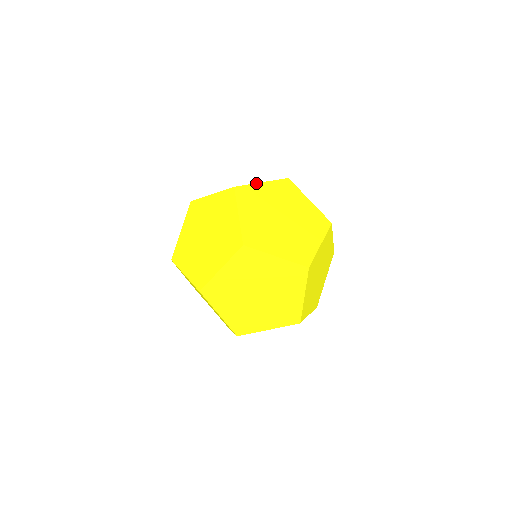
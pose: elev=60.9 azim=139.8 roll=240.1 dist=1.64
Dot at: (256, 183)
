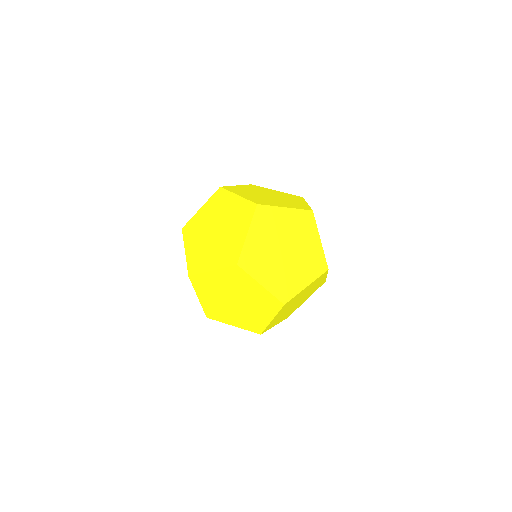
Dot at: (271, 189)
